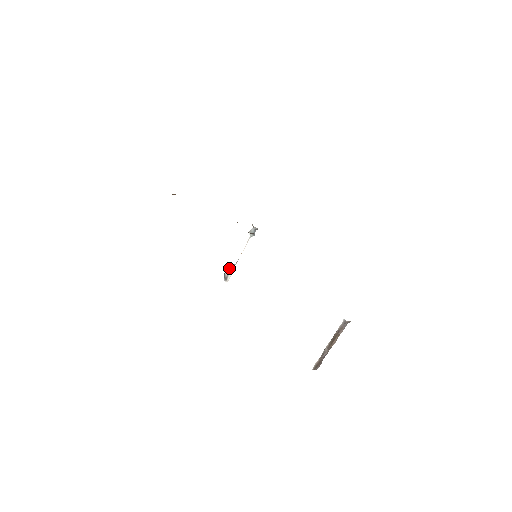
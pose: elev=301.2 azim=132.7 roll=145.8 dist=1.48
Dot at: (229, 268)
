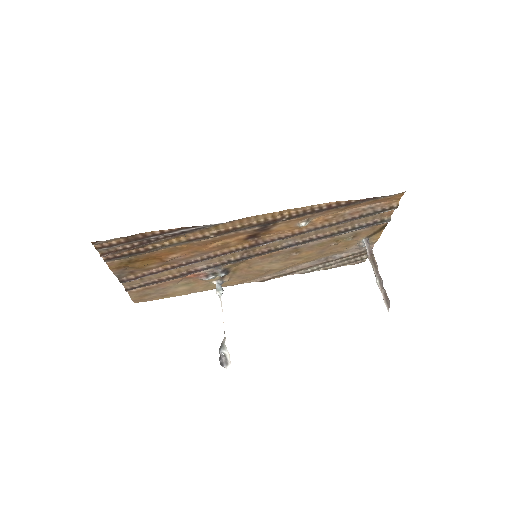
Dot at: (221, 348)
